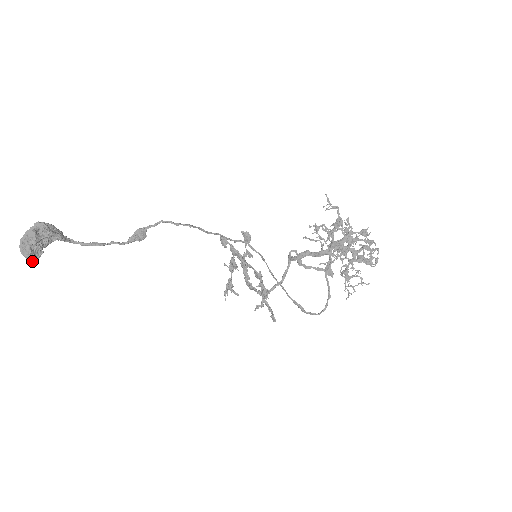
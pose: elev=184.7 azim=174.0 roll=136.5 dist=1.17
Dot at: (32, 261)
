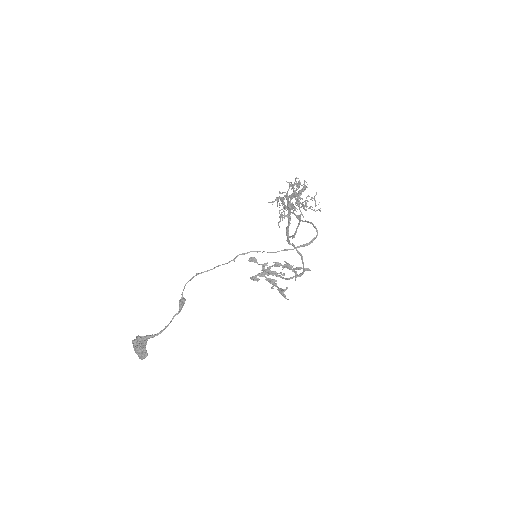
Dot at: (141, 352)
